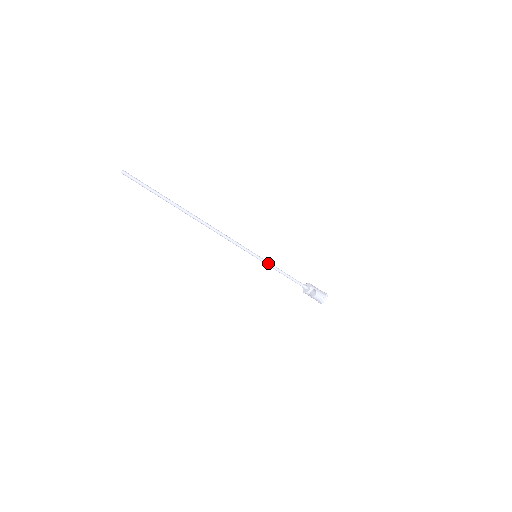
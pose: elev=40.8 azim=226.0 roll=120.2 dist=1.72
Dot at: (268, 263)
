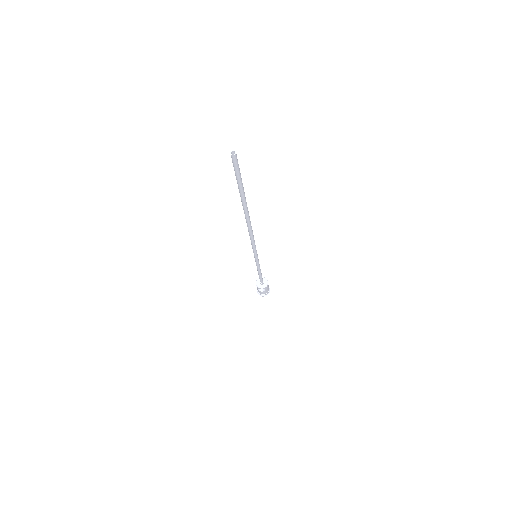
Dot at: (258, 264)
